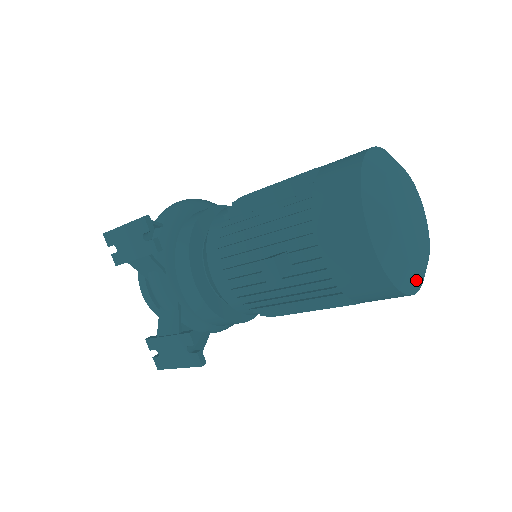
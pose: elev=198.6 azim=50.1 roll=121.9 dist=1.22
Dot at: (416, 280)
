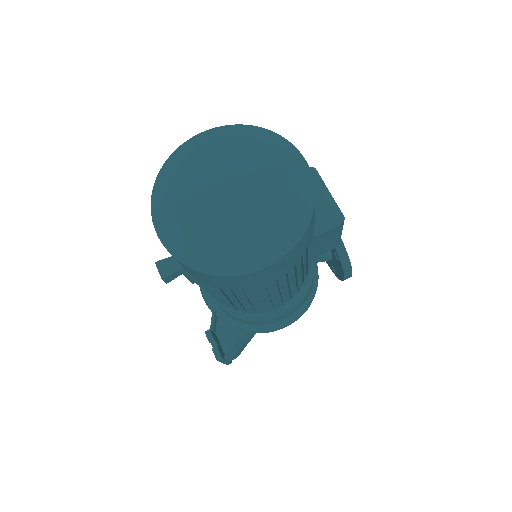
Dot at: (235, 258)
